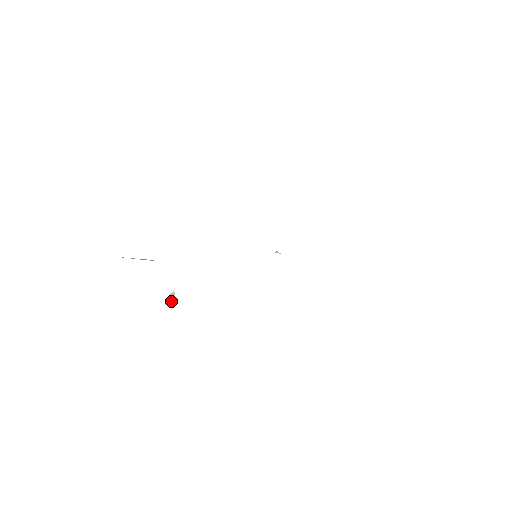
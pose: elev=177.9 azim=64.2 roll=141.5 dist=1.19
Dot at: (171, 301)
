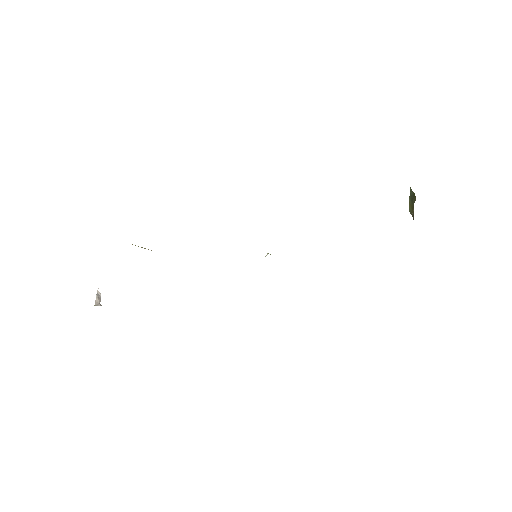
Dot at: (99, 303)
